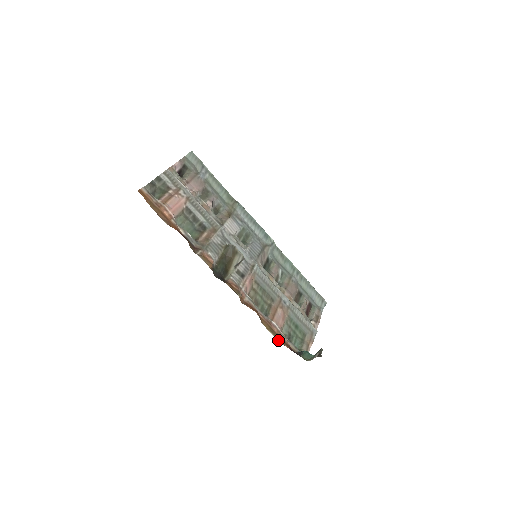
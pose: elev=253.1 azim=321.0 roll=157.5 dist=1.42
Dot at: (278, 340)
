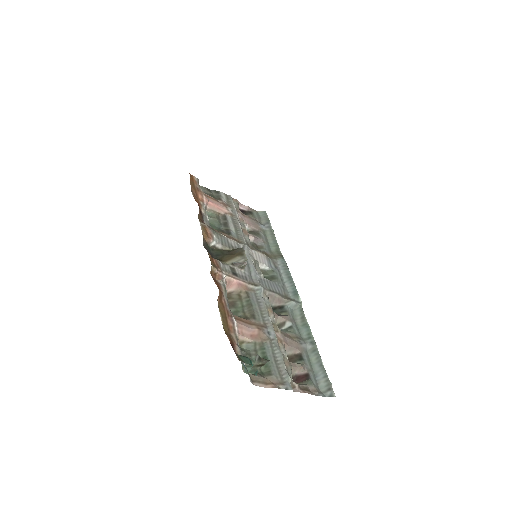
Dot at: (224, 327)
